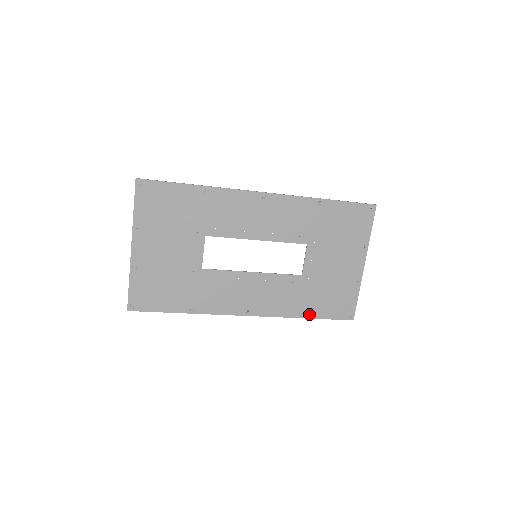
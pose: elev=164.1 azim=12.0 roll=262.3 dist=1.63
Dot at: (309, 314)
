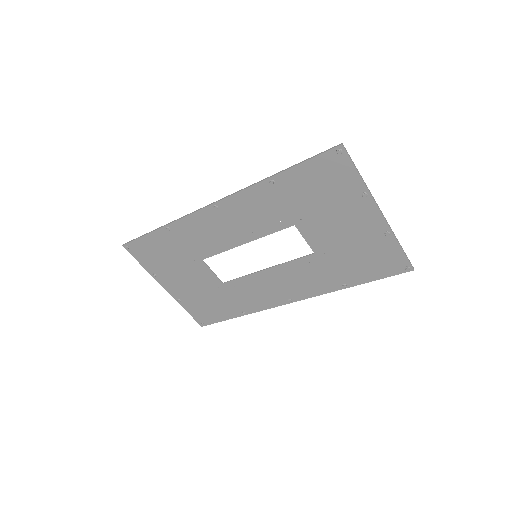
Dot at: (353, 282)
